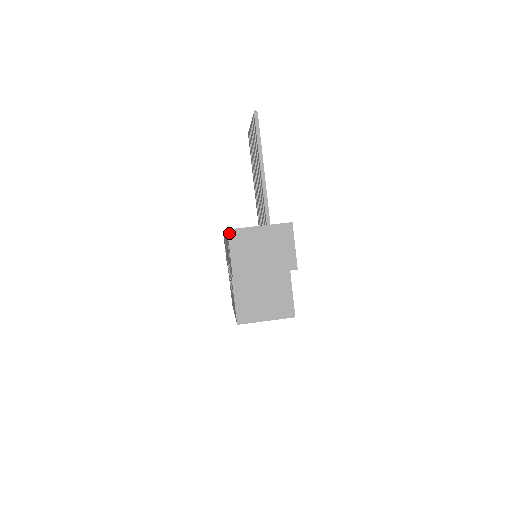
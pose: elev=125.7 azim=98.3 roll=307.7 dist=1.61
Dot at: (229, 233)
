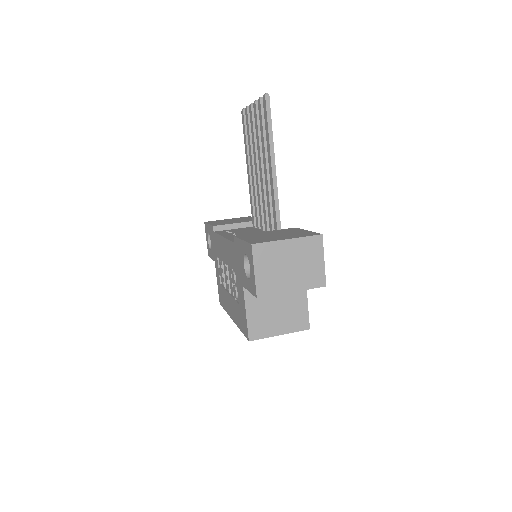
Dot at: (253, 248)
